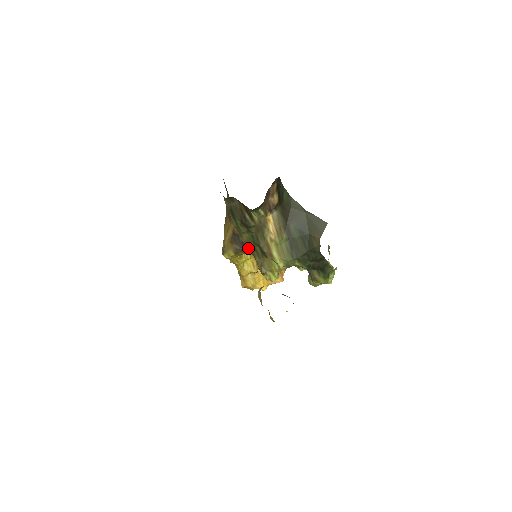
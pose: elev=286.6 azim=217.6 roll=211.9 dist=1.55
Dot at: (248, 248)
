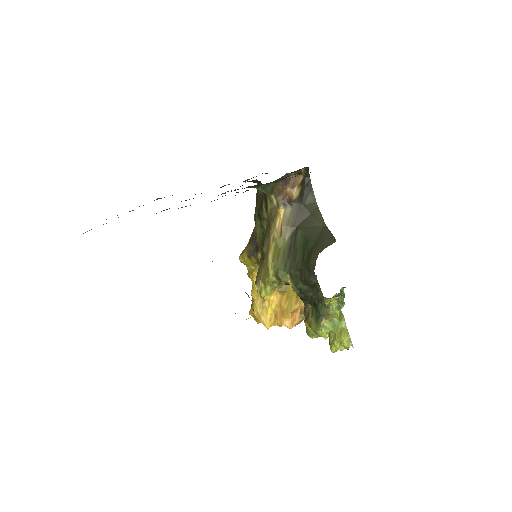
Dot at: (260, 254)
